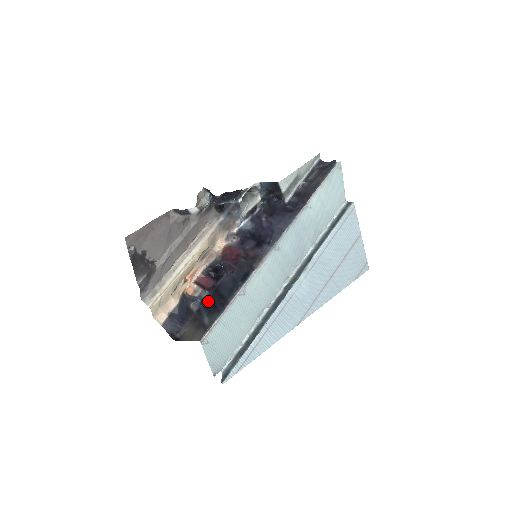
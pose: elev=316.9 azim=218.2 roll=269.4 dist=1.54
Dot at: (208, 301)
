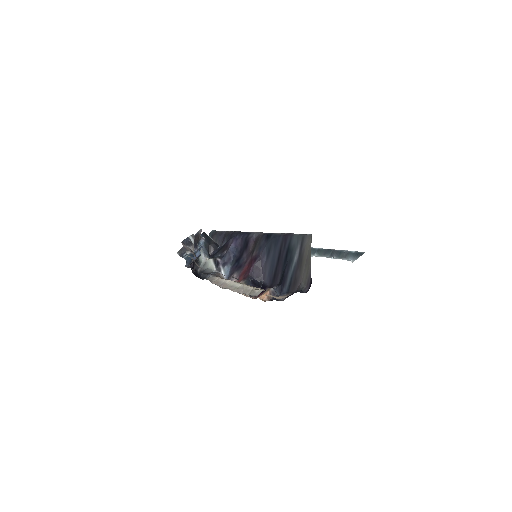
Dot at: (281, 280)
